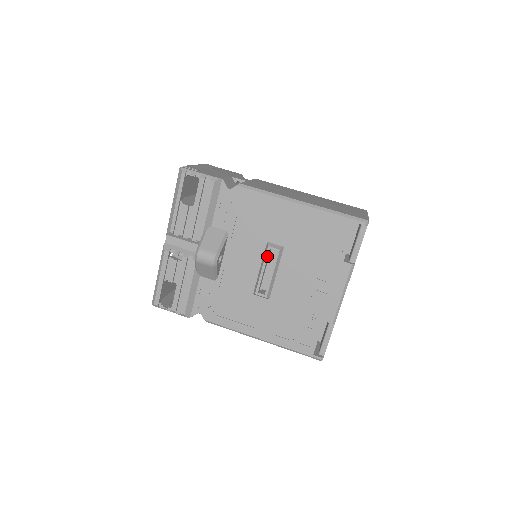
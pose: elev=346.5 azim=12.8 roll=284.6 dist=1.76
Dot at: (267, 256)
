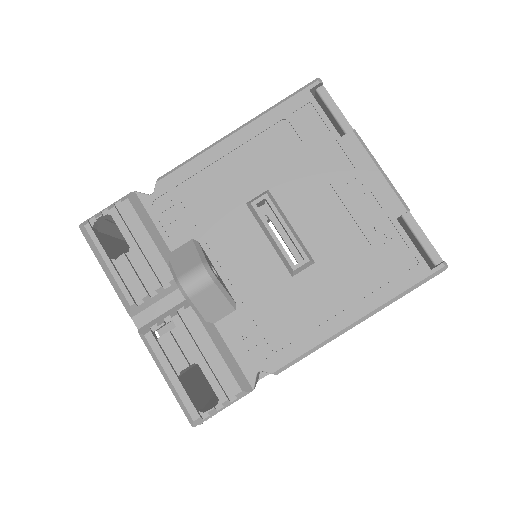
Dot at: (261, 214)
